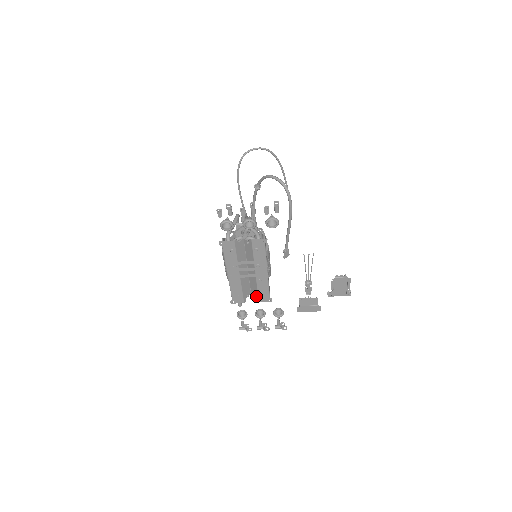
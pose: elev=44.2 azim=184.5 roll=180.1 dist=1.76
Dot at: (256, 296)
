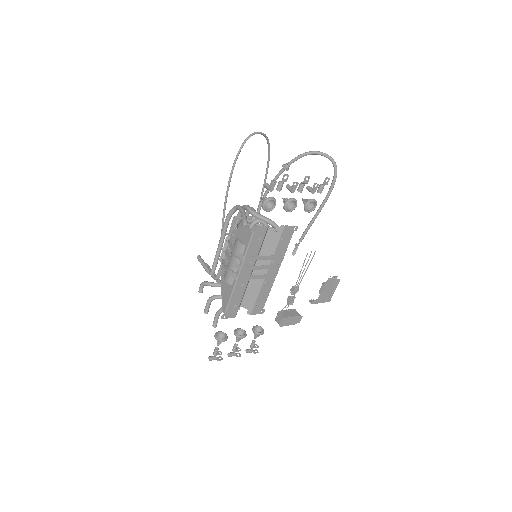
Dot at: (249, 307)
